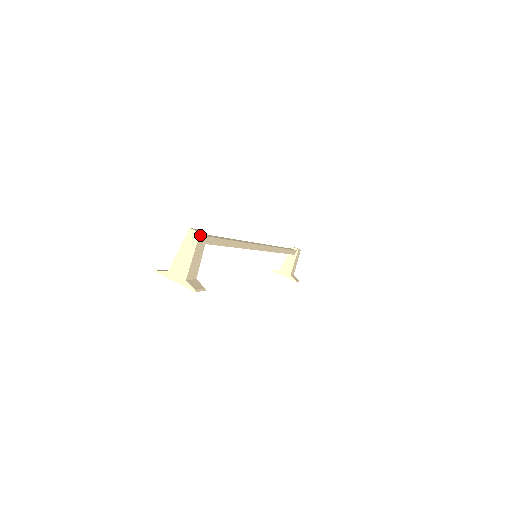
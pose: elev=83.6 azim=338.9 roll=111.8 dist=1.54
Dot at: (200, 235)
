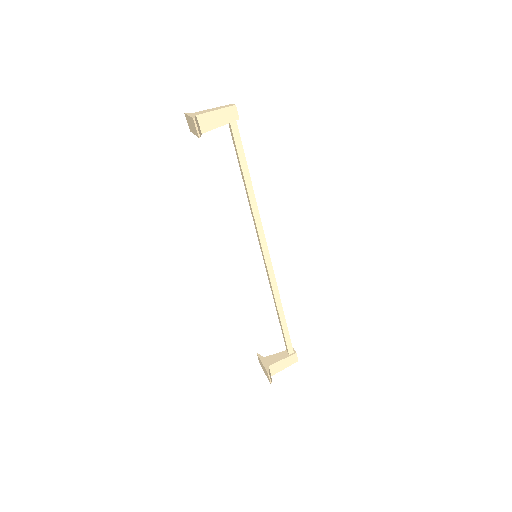
Dot at: (234, 107)
